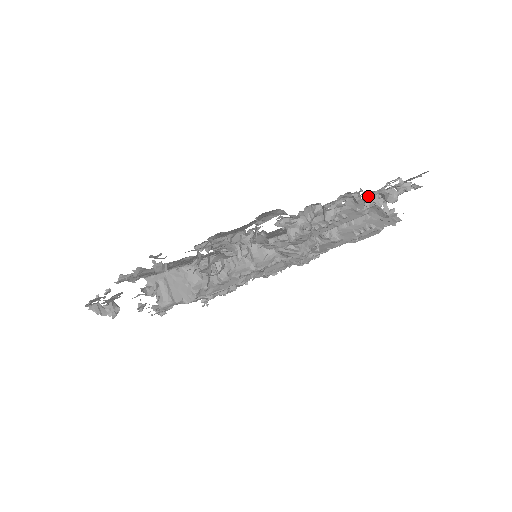
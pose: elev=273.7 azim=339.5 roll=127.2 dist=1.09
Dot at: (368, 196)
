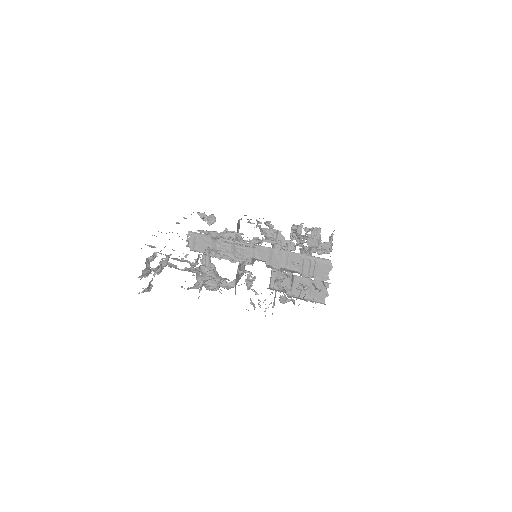
Dot at: (321, 278)
